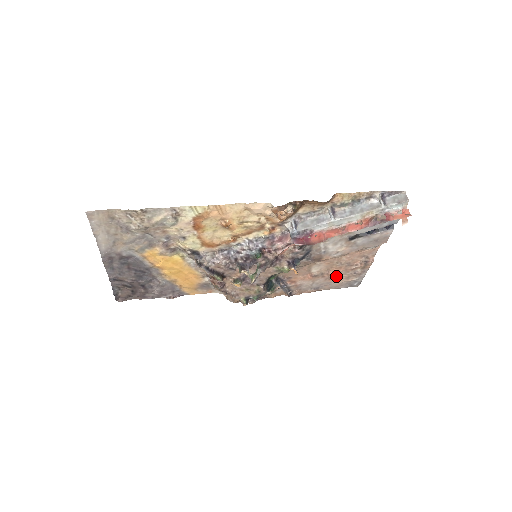
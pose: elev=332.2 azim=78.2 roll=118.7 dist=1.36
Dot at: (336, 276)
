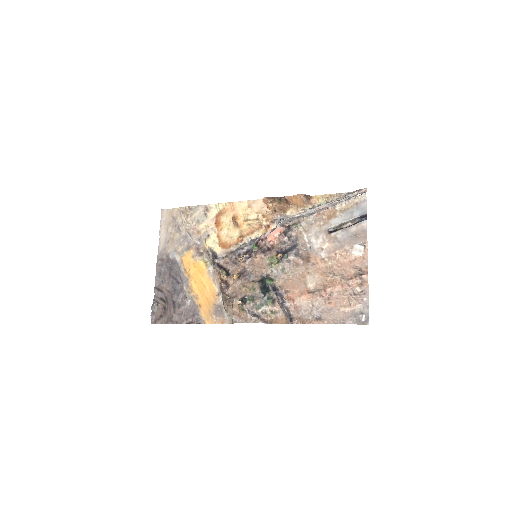
Dot at: (335, 298)
